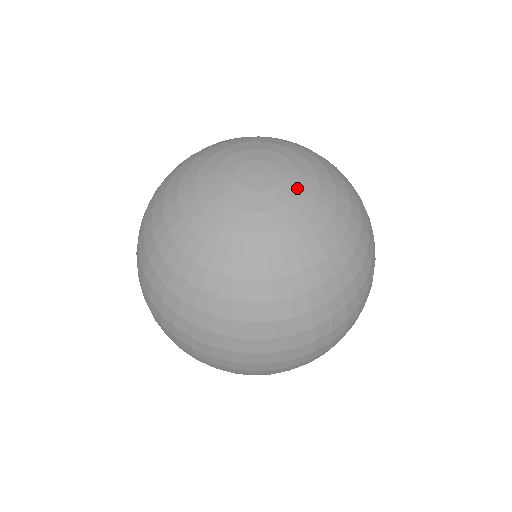
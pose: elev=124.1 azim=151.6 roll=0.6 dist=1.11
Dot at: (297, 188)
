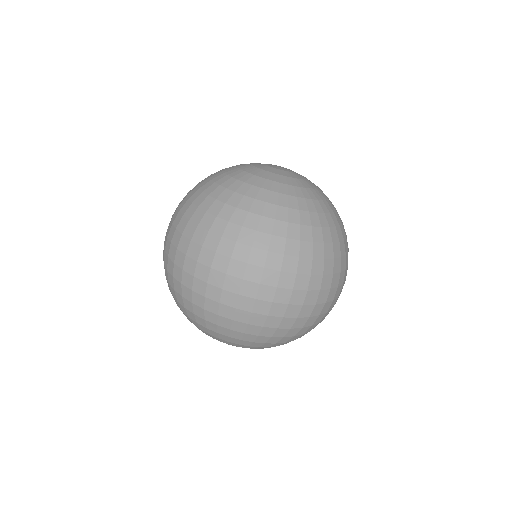
Dot at: (305, 178)
